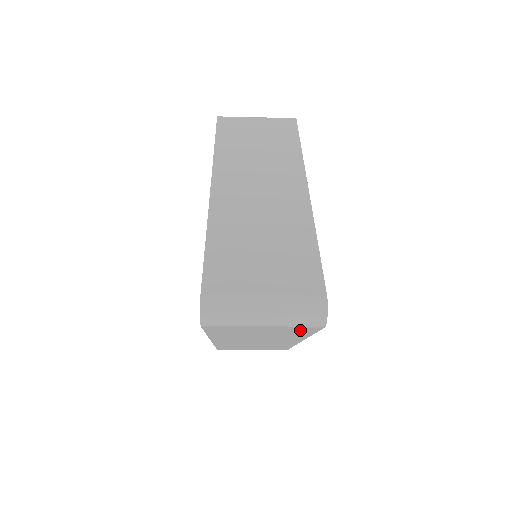
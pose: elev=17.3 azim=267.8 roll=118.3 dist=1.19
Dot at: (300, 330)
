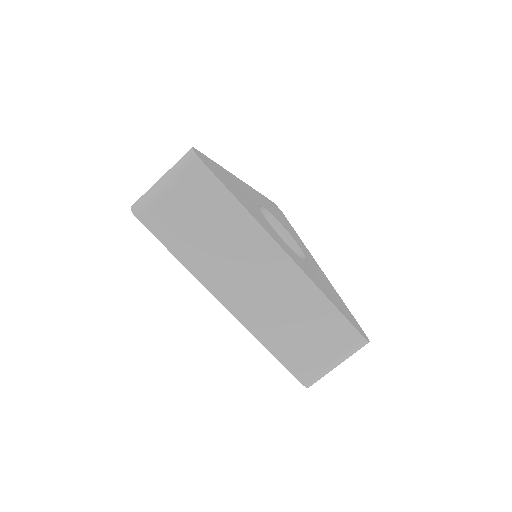
Dot at: (204, 186)
